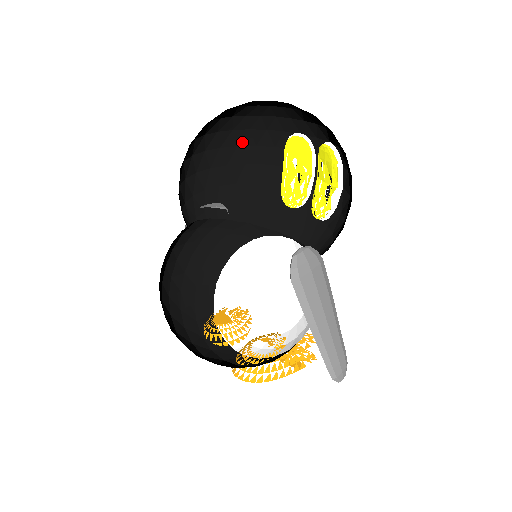
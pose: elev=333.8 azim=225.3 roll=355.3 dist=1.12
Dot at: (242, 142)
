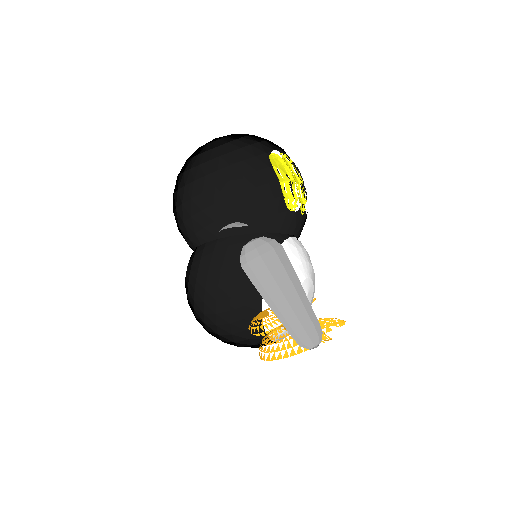
Dot at: (244, 172)
